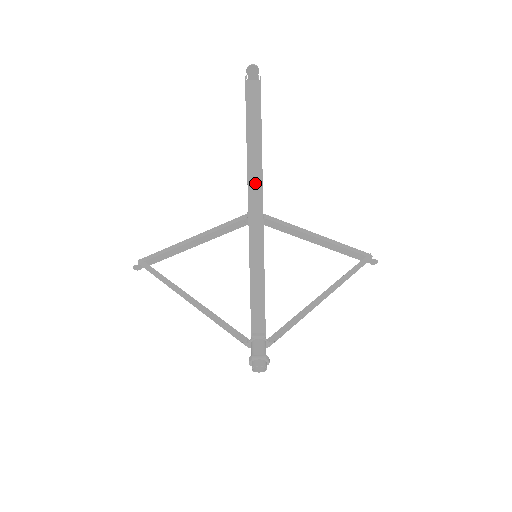
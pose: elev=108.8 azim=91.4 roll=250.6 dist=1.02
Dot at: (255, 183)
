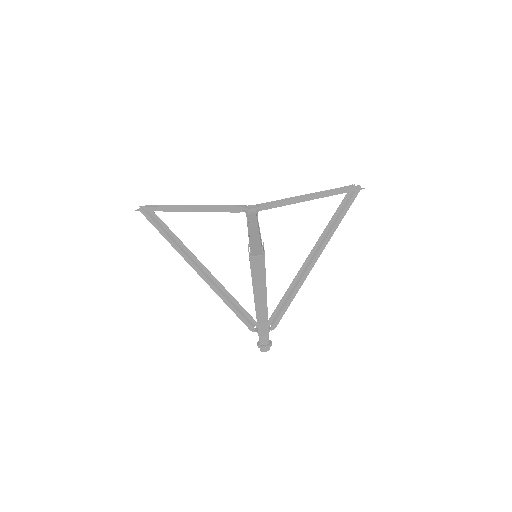
Dot at: (260, 293)
